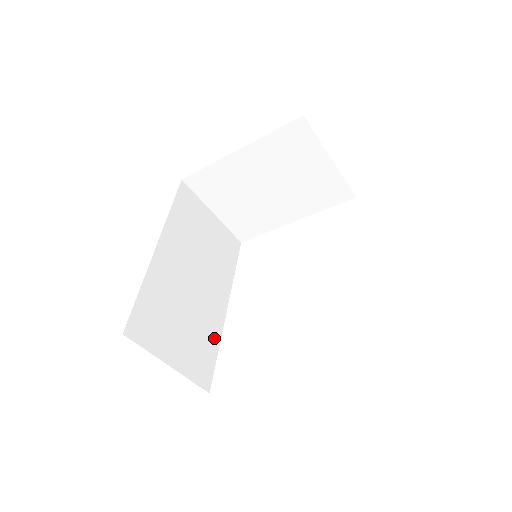
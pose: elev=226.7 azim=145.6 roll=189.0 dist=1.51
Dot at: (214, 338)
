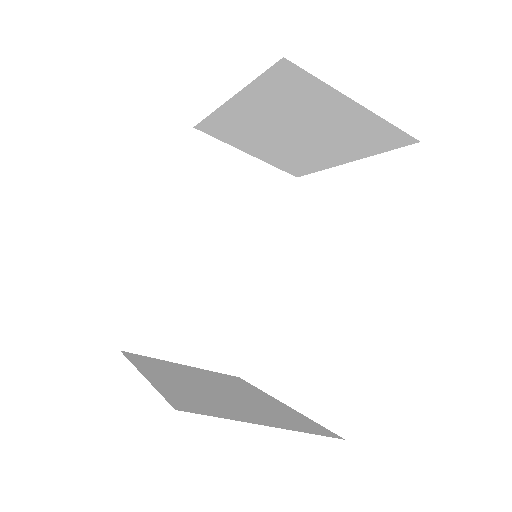
Dot at: (247, 316)
